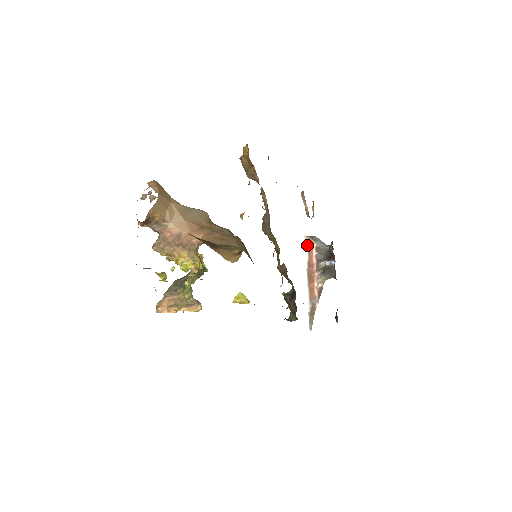
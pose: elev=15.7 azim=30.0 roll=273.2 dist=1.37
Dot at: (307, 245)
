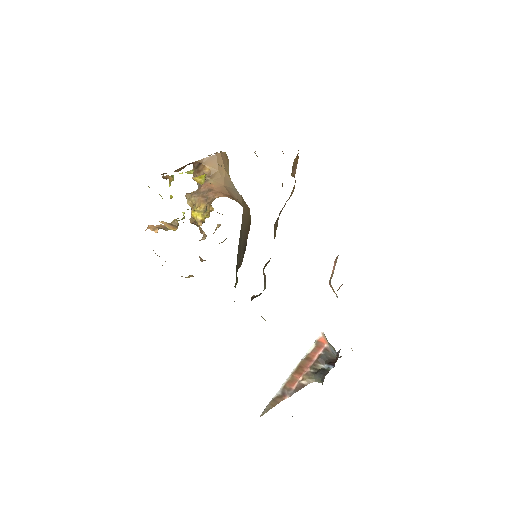
Dot at: (319, 340)
